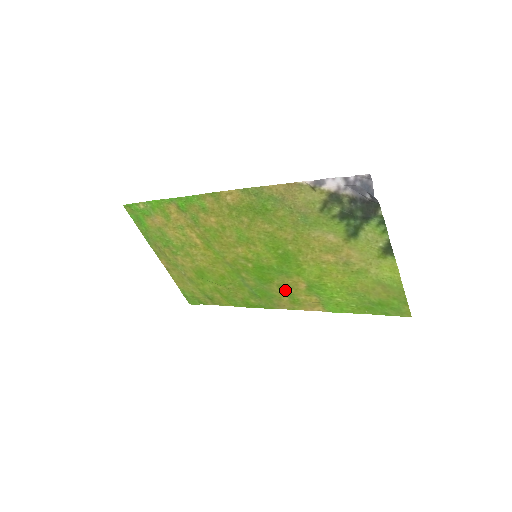
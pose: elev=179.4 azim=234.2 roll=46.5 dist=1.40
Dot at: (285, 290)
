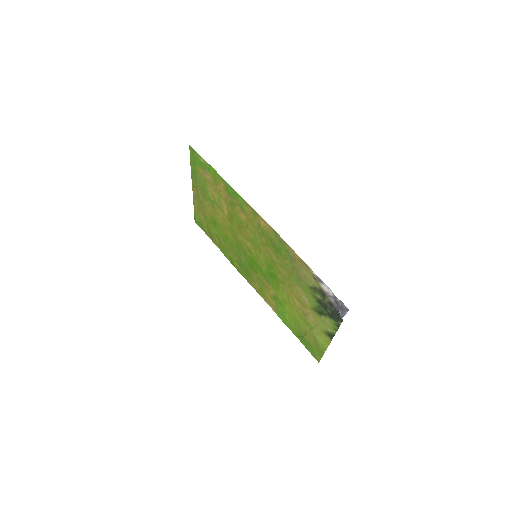
Dot at: (260, 283)
